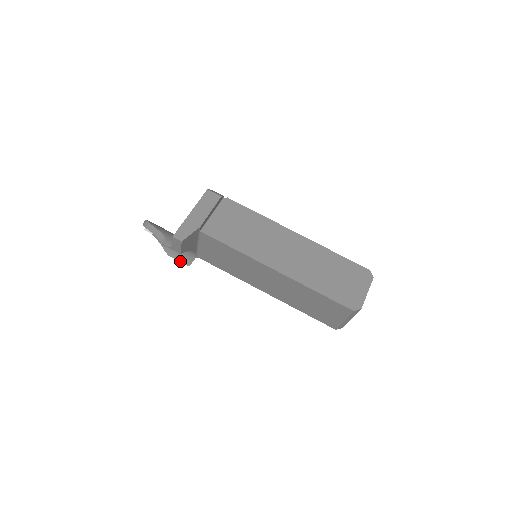
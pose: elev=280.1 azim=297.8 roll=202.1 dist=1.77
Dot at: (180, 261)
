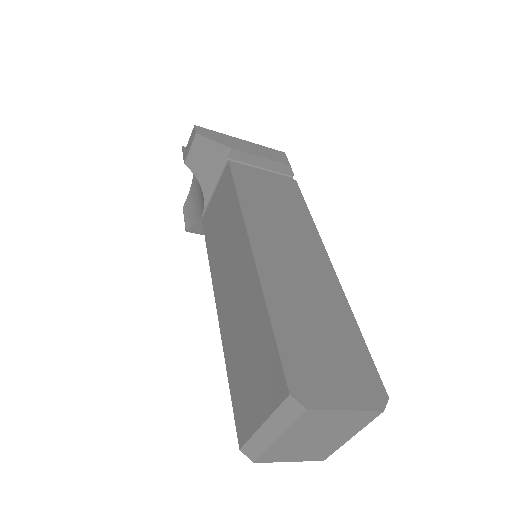
Dot at: (185, 220)
